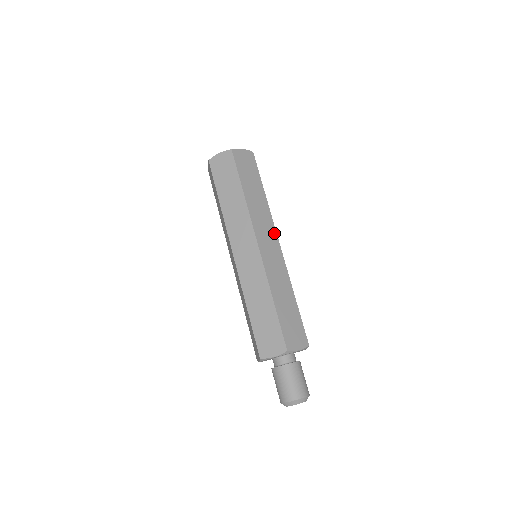
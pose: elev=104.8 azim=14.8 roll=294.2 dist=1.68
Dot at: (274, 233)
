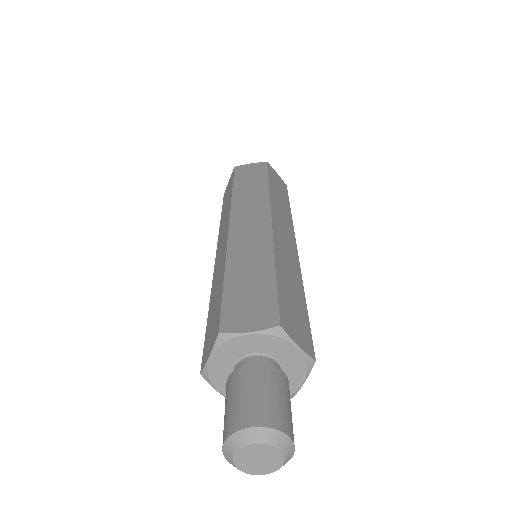
Dot at: (293, 236)
